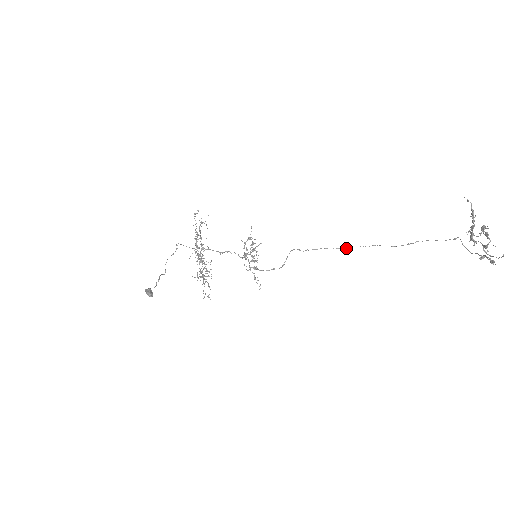
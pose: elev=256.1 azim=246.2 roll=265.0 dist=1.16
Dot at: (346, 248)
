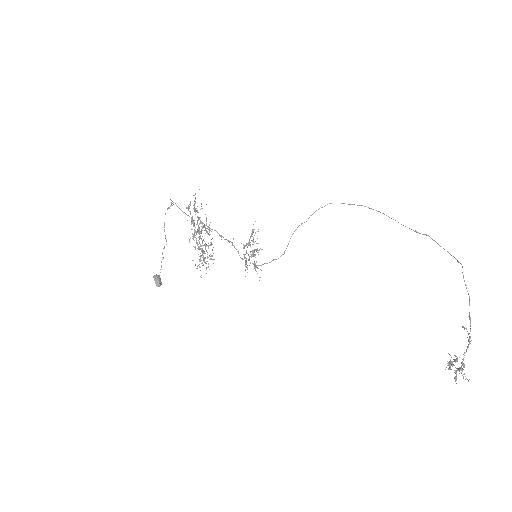
Dot at: (353, 204)
